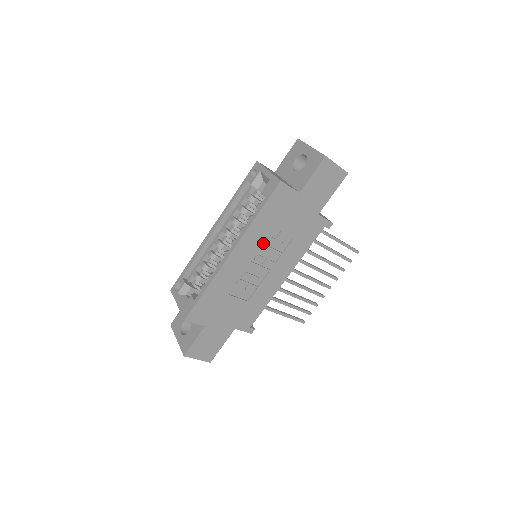
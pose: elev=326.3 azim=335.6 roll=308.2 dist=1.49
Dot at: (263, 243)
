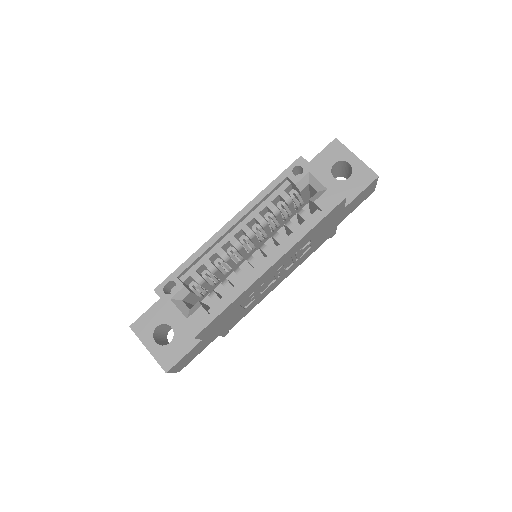
Dot at: occluded
